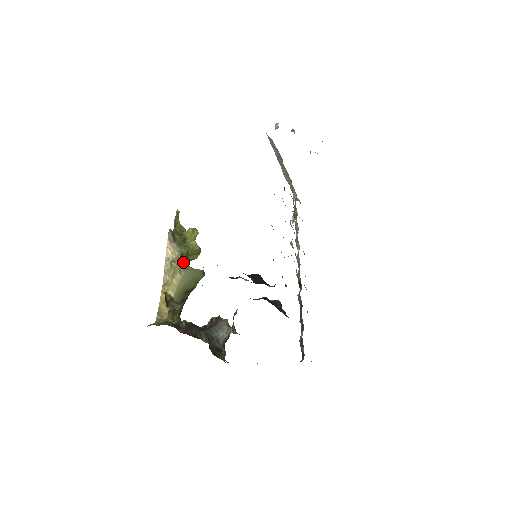
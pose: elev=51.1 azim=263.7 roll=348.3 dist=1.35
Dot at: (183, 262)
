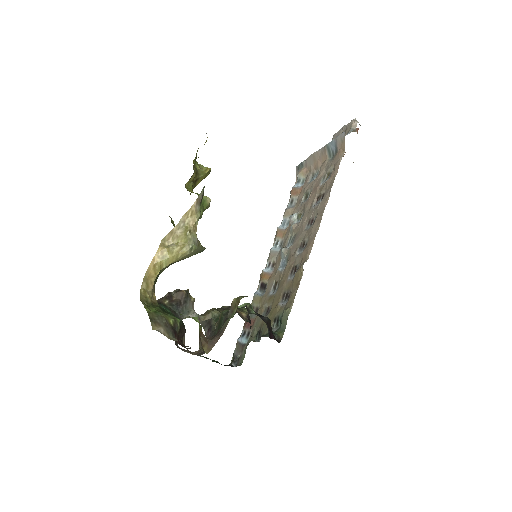
Dot at: occluded
